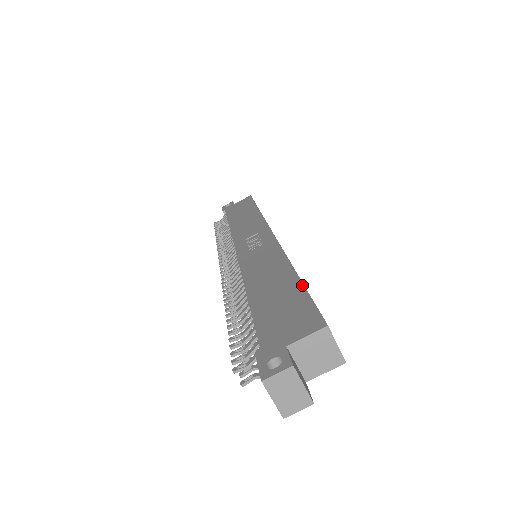
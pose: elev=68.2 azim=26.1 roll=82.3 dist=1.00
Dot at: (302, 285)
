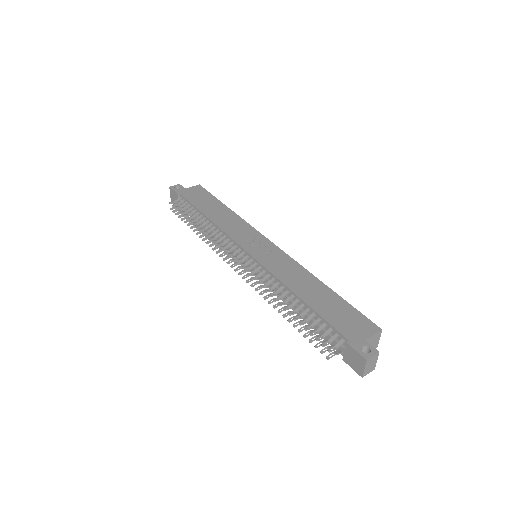
Dot at: (342, 298)
